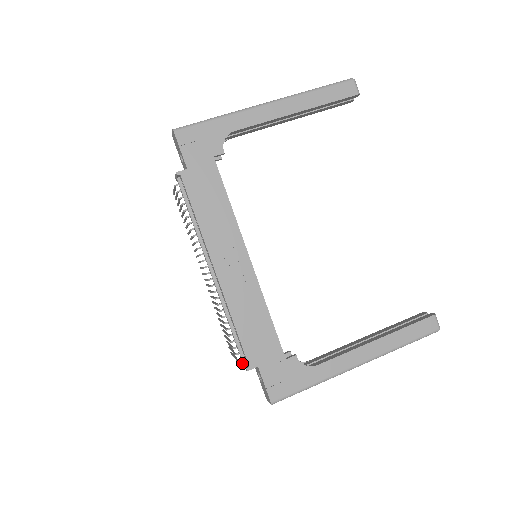
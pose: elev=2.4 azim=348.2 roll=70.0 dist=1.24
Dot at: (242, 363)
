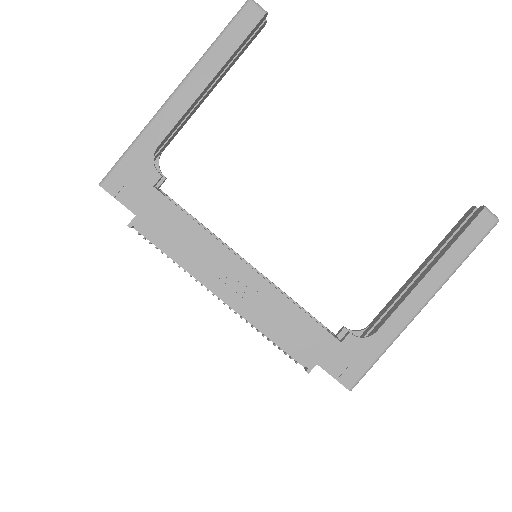
Dot at: occluded
